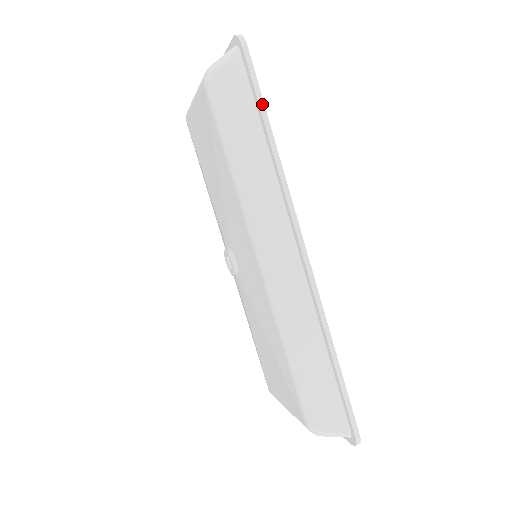
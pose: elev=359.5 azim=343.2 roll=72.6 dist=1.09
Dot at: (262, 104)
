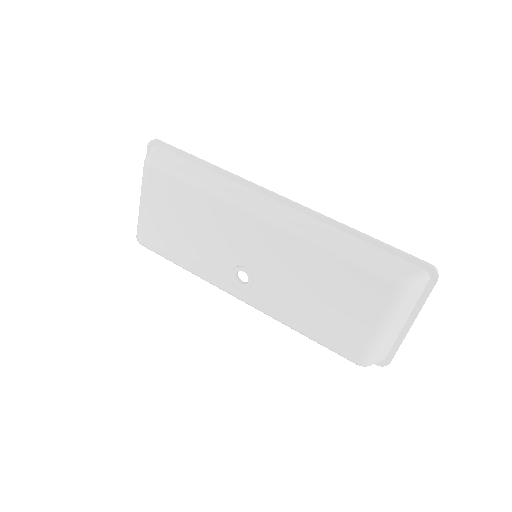
Dot at: (190, 155)
